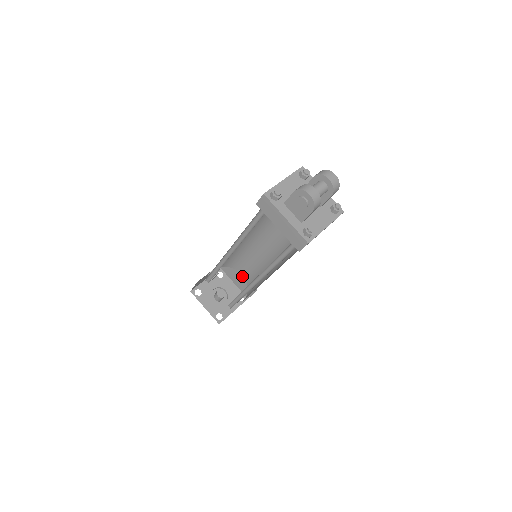
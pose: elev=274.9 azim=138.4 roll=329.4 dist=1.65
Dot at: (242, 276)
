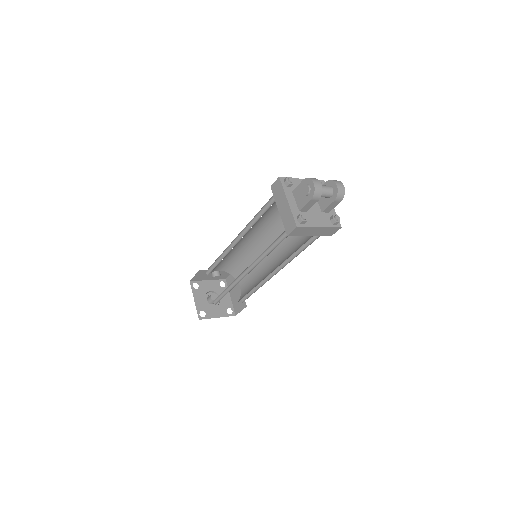
Dot at: (240, 290)
